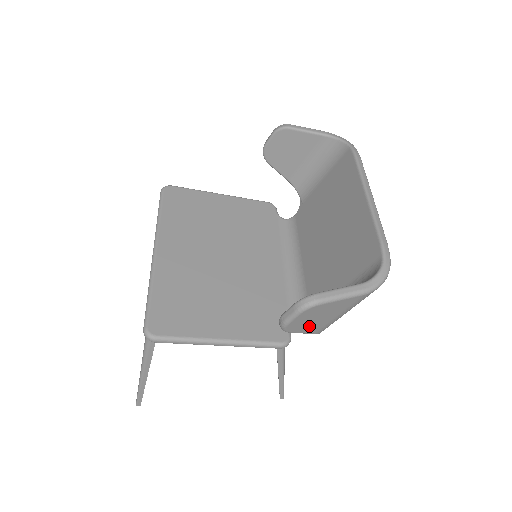
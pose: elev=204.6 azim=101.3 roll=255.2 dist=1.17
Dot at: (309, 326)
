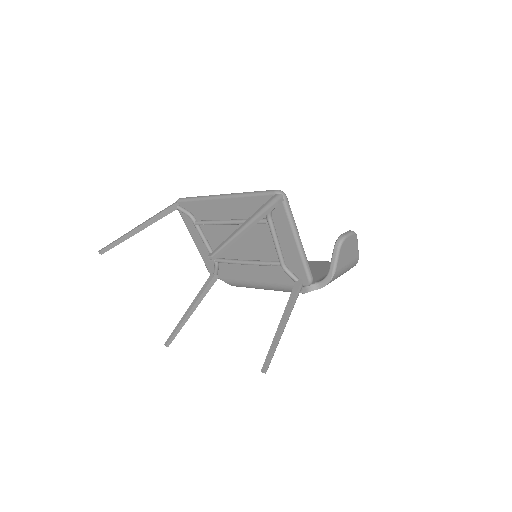
Dot at: (343, 256)
